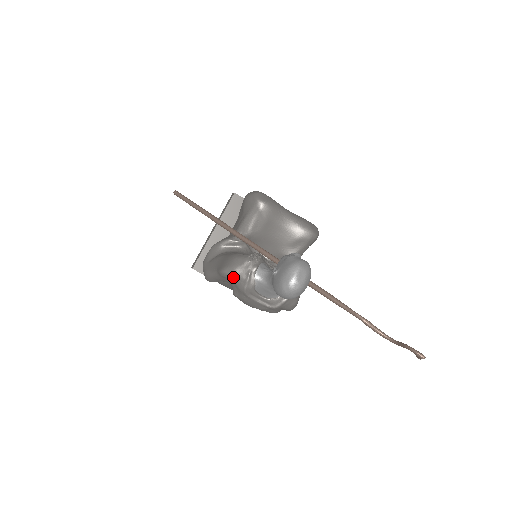
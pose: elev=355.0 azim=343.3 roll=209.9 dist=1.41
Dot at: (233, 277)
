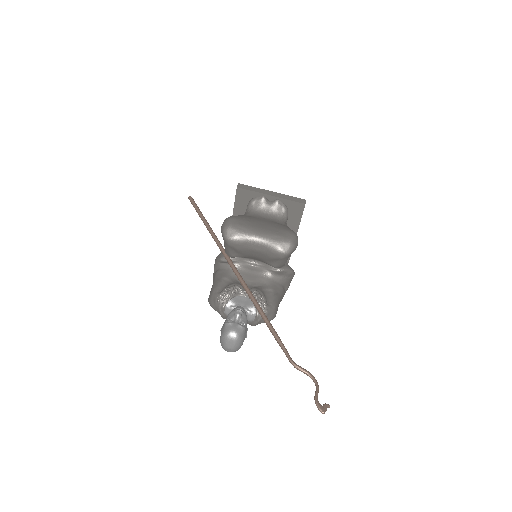
Dot at: (214, 309)
